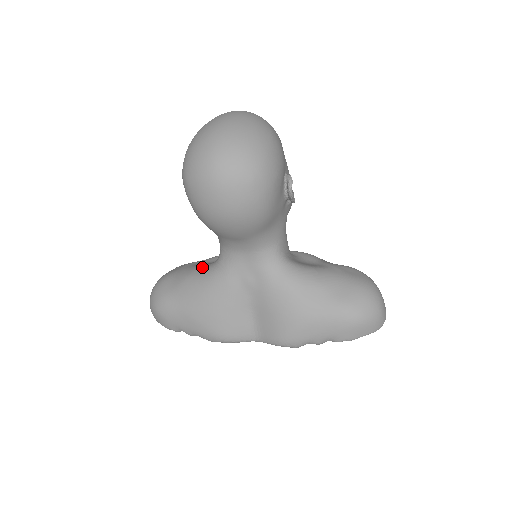
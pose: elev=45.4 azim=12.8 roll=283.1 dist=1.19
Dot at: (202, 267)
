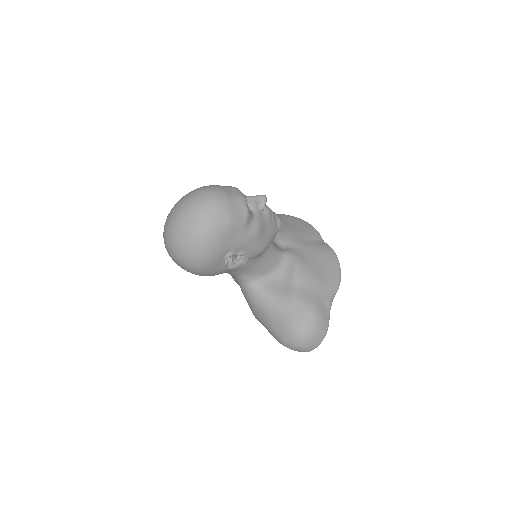
Dot at: occluded
